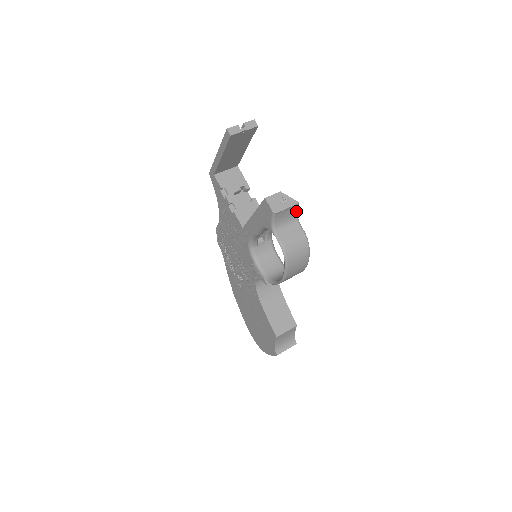
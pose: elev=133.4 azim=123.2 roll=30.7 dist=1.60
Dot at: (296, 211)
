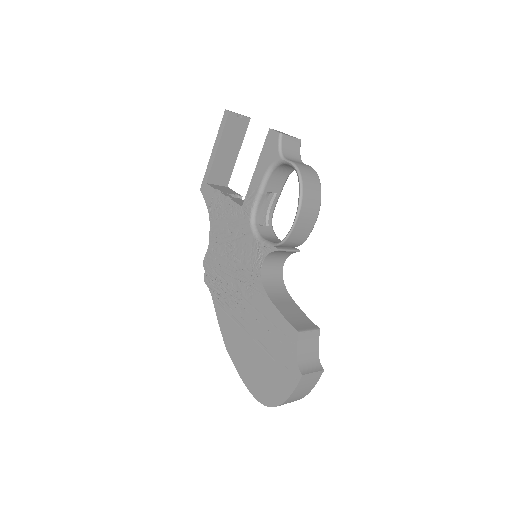
Dot at: (299, 151)
